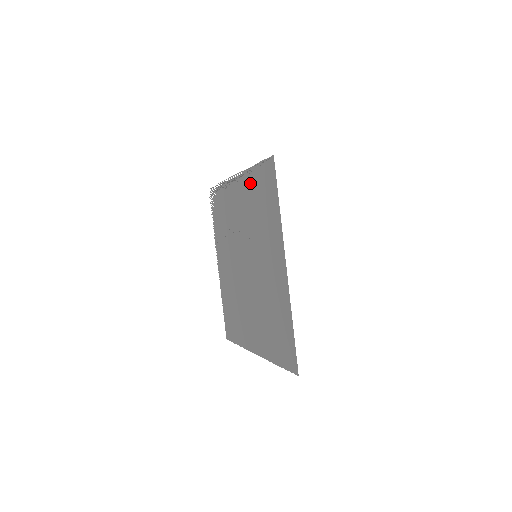
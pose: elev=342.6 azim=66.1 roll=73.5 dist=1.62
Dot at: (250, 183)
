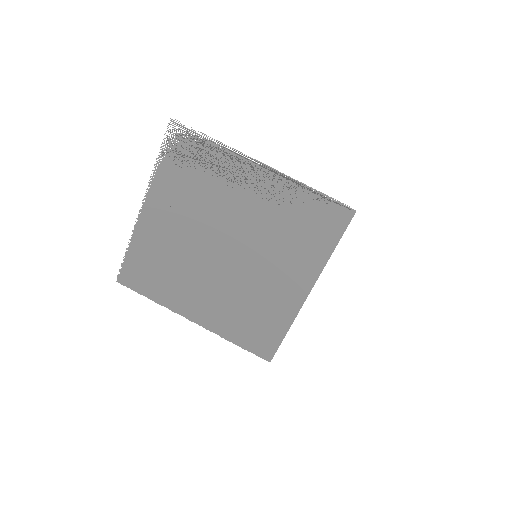
Dot at: (293, 196)
